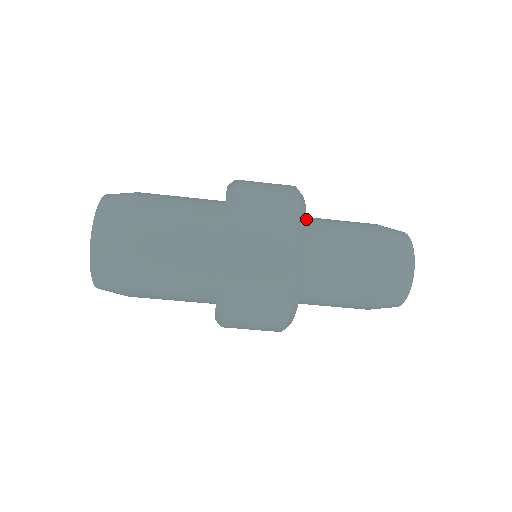
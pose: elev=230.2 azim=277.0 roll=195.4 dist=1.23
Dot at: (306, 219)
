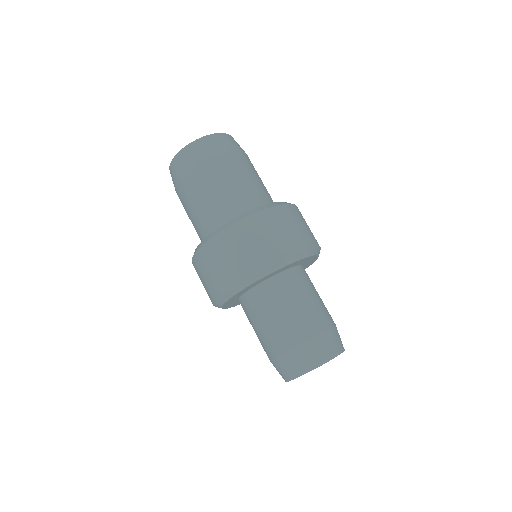
Dot at: (317, 258)
